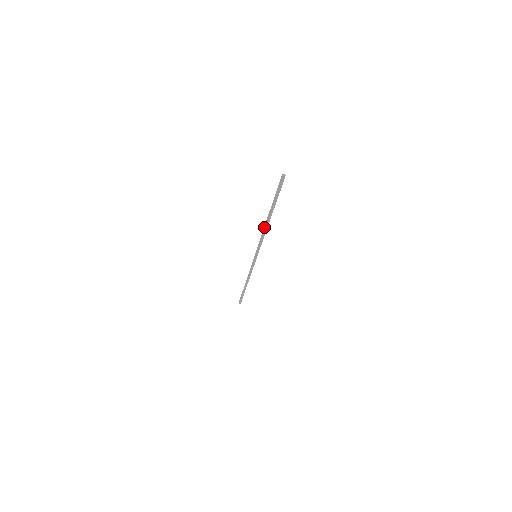
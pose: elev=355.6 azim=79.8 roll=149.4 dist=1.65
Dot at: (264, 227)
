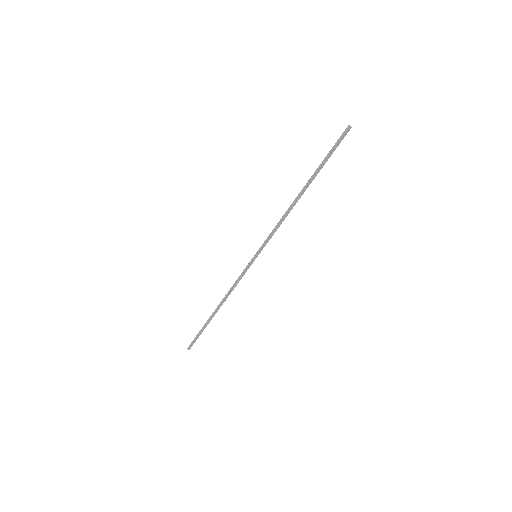
Dot at: (290, 206)
